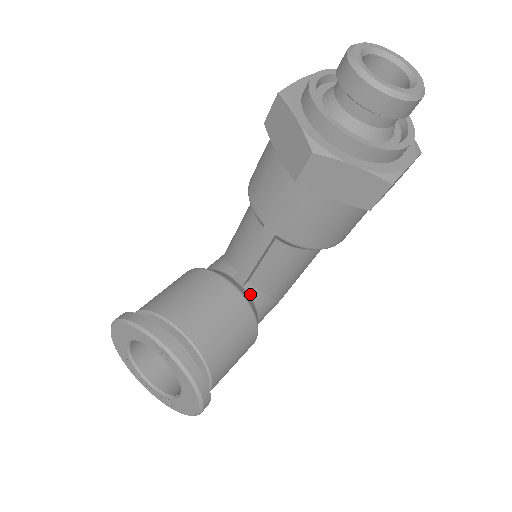
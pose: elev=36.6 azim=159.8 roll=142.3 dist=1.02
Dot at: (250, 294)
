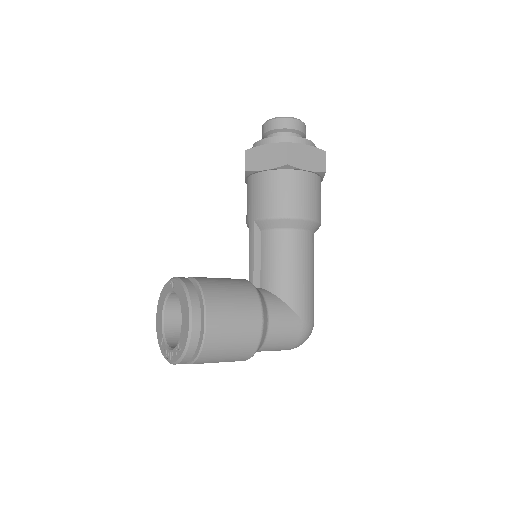
Dot at: (259, 290)
